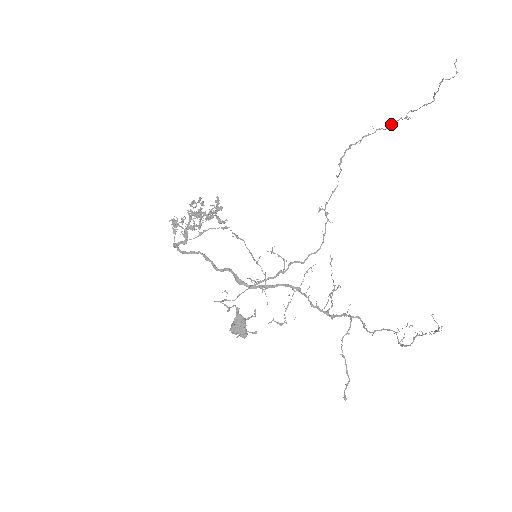
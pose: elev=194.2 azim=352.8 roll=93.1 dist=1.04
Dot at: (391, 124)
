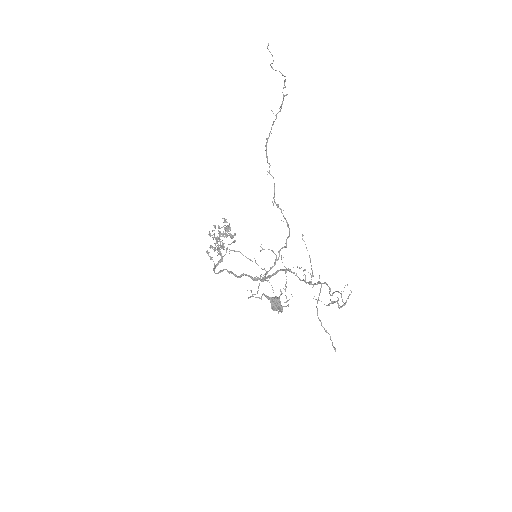
Dot at: (281, 105)
